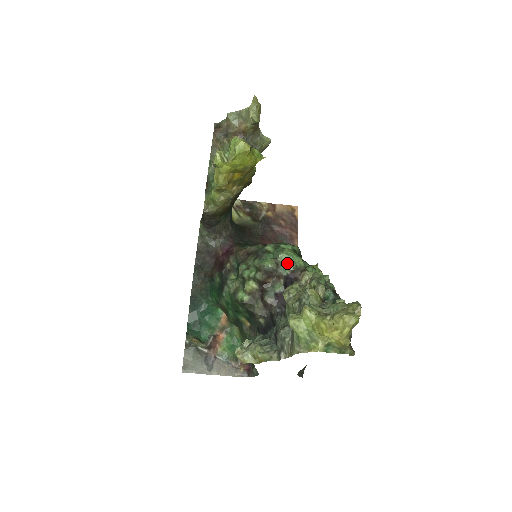
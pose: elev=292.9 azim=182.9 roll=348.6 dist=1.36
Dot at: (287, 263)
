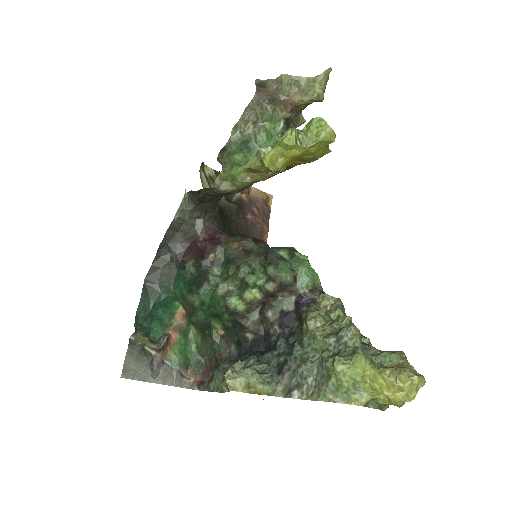
Dot at: (307, 279)
